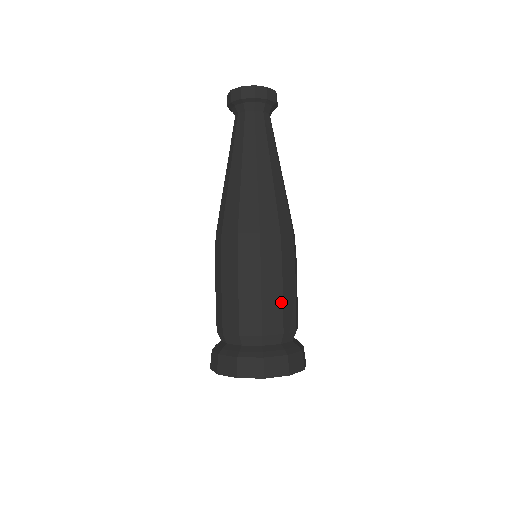
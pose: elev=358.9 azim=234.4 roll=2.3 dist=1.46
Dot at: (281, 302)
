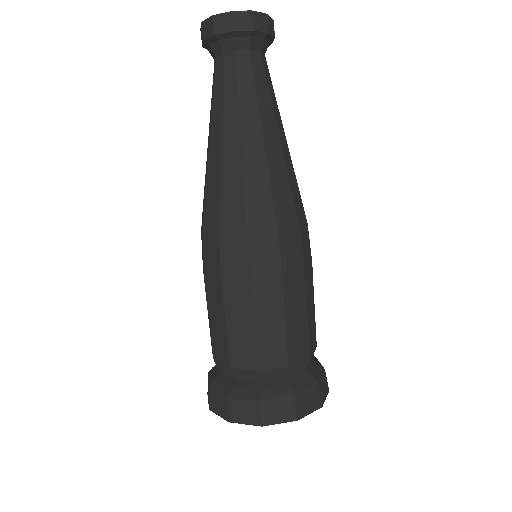
Dot at: (253, 330)
